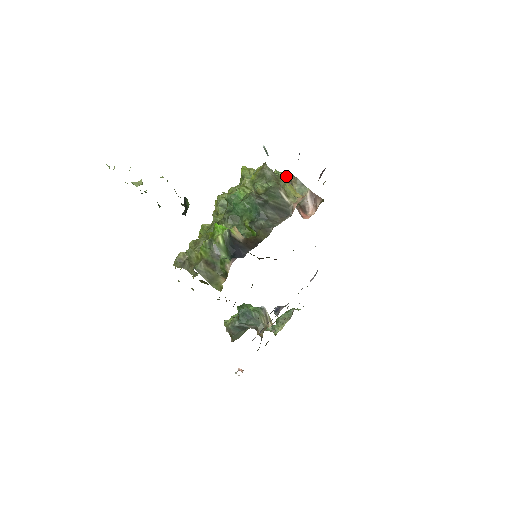
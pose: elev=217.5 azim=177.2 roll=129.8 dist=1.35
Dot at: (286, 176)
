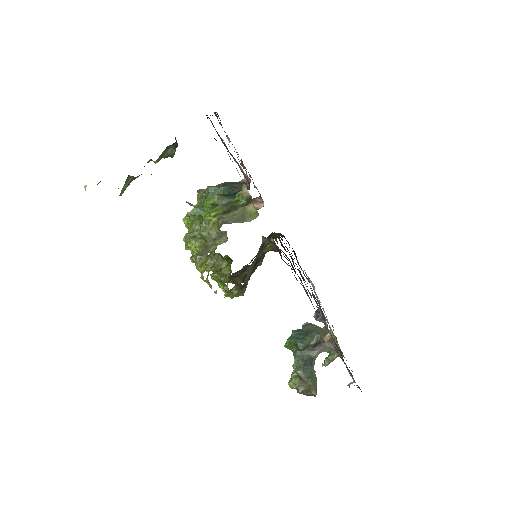
Dot at: occluded
